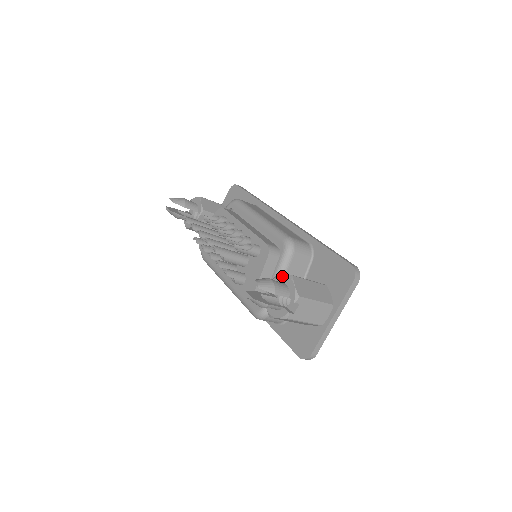
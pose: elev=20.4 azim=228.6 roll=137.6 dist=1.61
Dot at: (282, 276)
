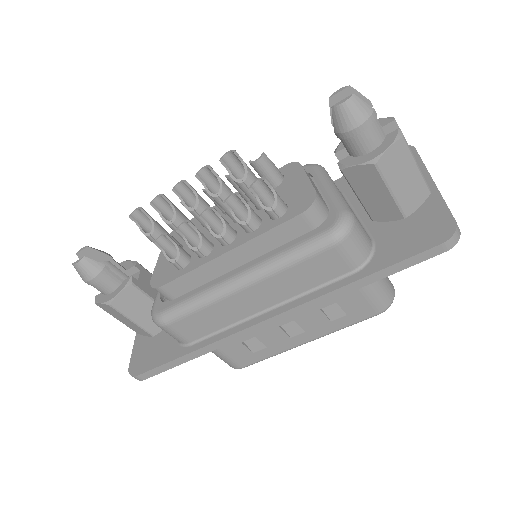
Dot at: occluded
